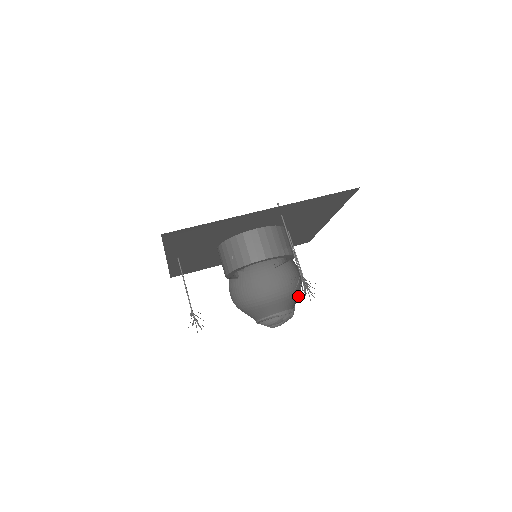
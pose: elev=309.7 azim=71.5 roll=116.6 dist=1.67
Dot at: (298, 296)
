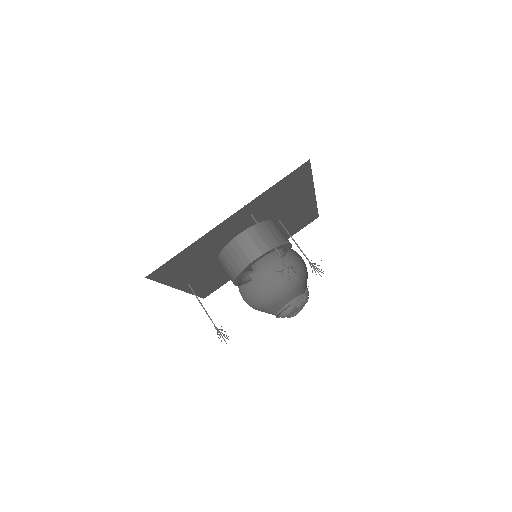
Dot at: occluded
